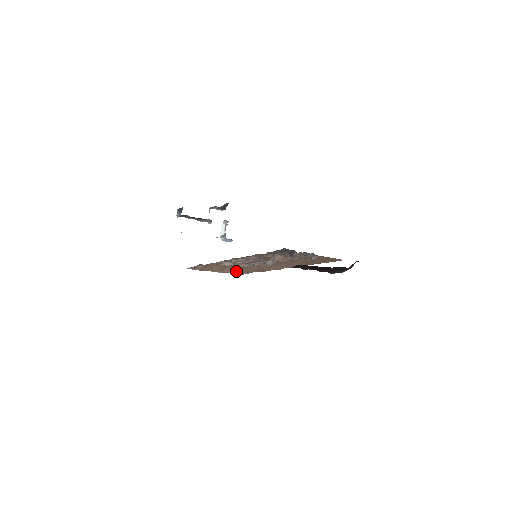
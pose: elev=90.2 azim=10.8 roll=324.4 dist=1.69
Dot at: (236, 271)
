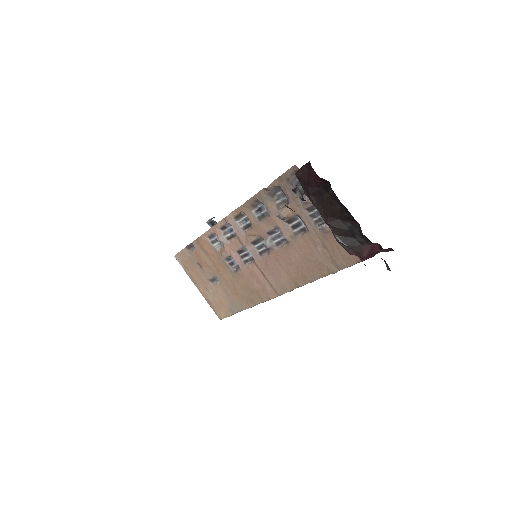
Dot at: (221, 295)
